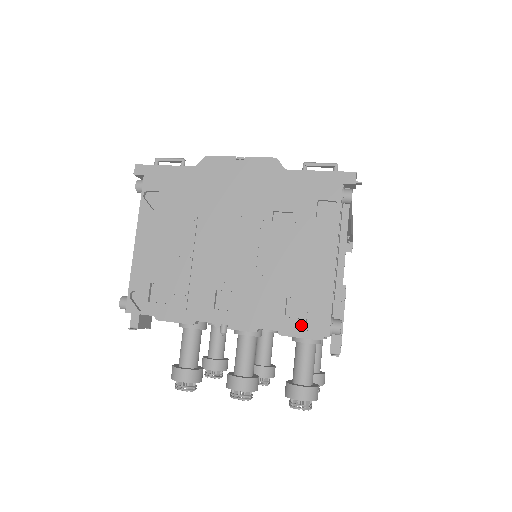
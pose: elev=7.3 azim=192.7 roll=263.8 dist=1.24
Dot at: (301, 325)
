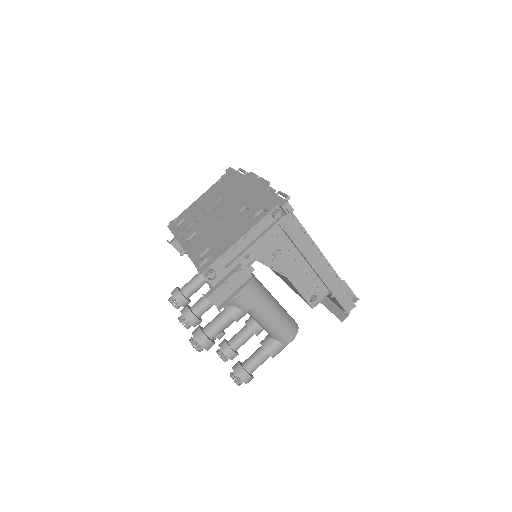
Dot at: (200, 262)
